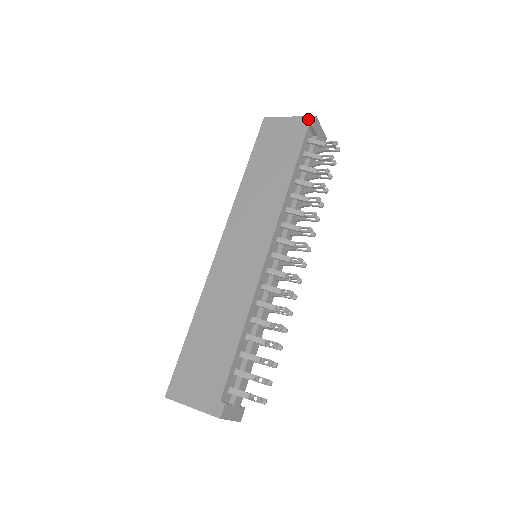
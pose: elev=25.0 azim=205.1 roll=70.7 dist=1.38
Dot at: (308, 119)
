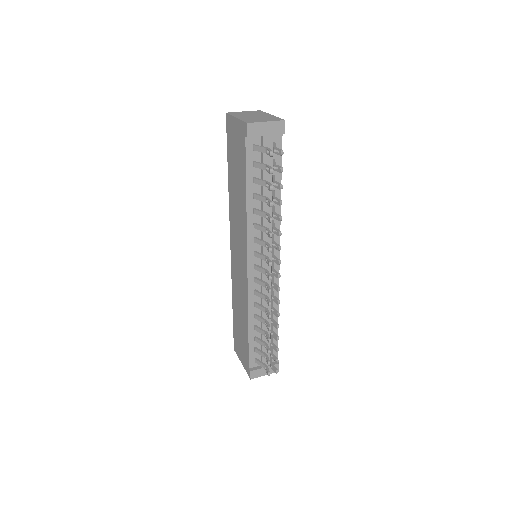
Dot at: (244, 126)
